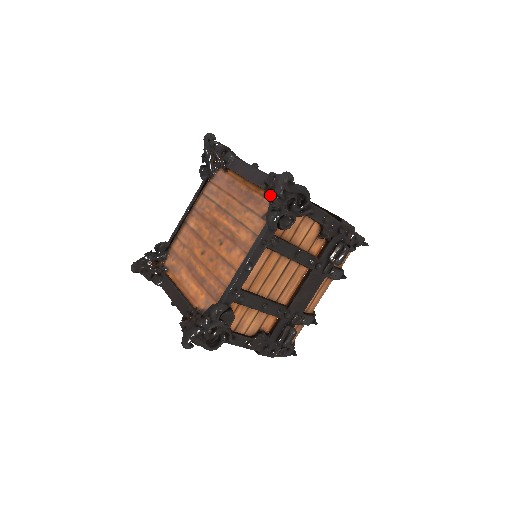
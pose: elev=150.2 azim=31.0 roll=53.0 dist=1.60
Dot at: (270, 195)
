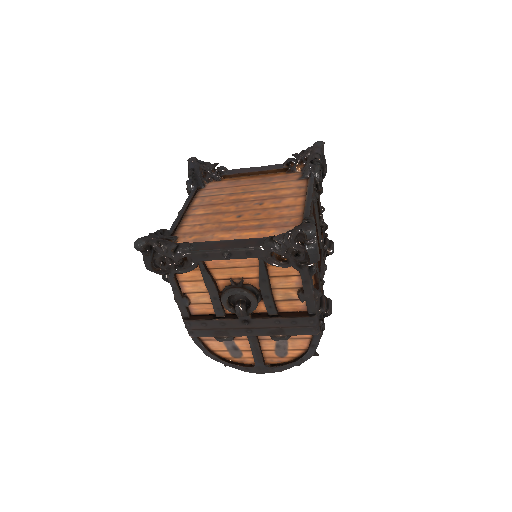
Dot at: (296, 170)
